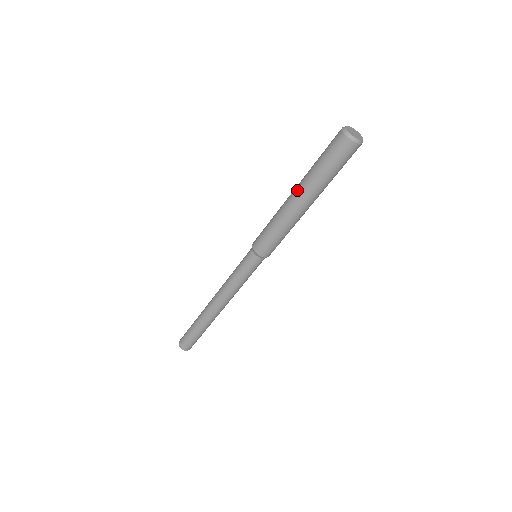
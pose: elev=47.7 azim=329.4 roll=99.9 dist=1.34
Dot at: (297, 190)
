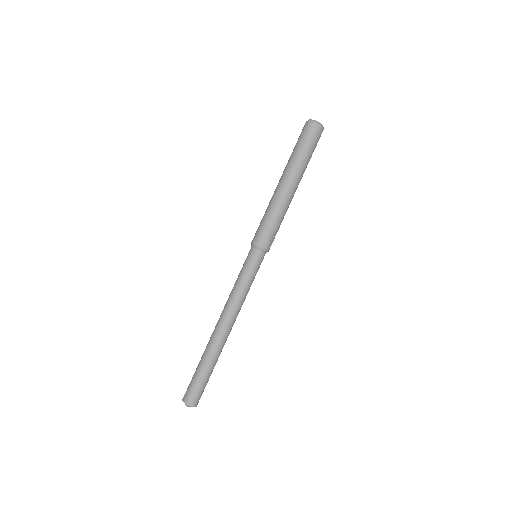
Dot at: occluded
